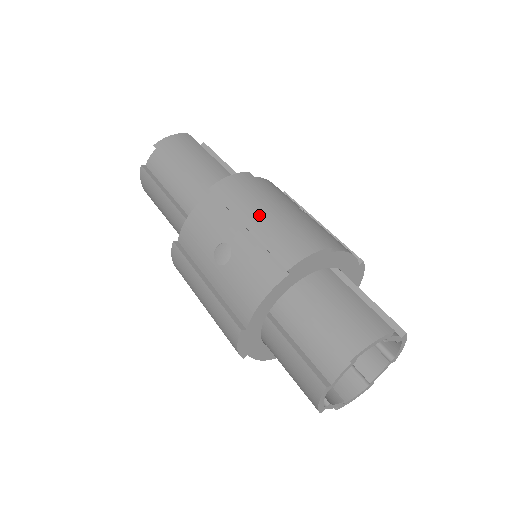
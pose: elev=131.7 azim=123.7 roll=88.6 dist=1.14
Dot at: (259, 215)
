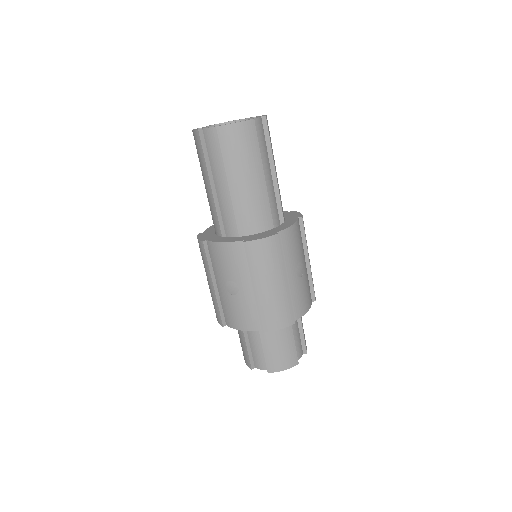
Dot at: (266, 287)
